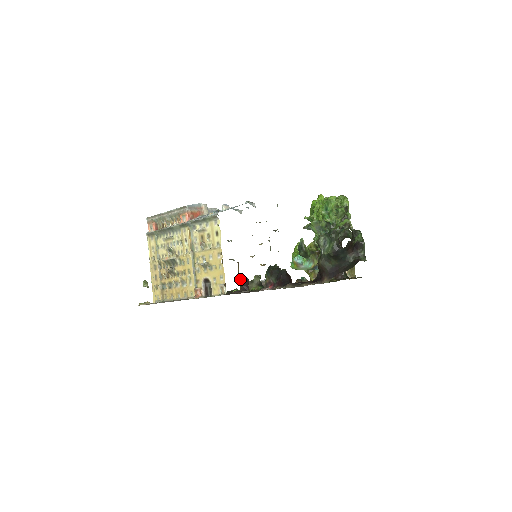
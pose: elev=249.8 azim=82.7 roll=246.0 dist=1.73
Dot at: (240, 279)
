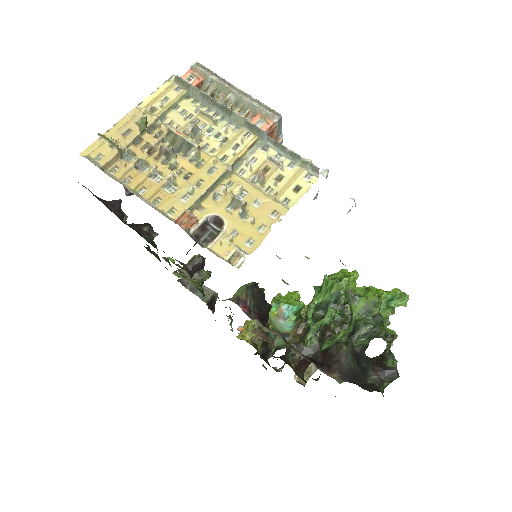
Dot at: (199, 256)
